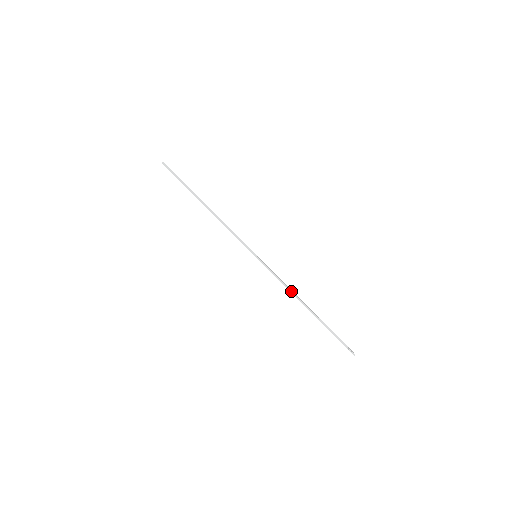
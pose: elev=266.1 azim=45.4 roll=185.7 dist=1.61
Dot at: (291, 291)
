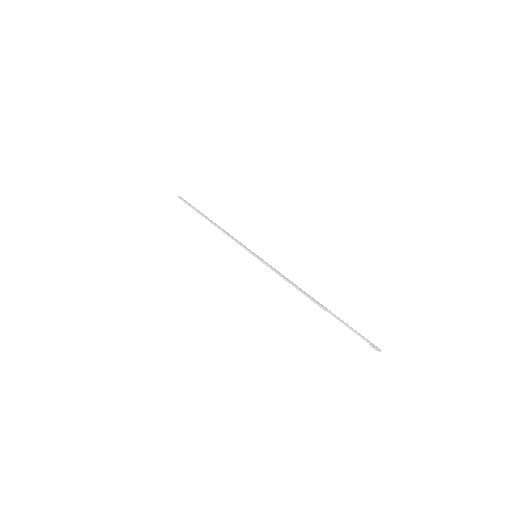
Dot at: (292, 284)
